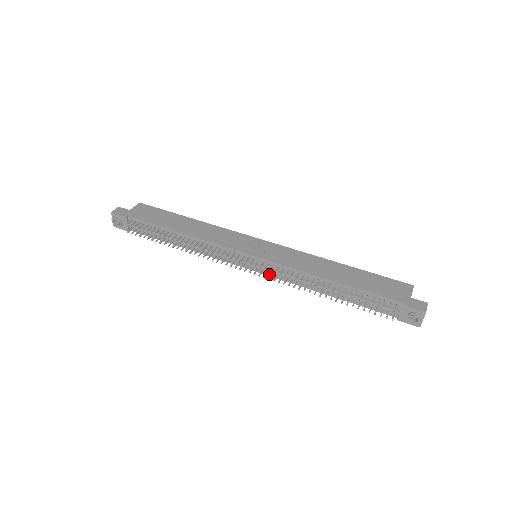
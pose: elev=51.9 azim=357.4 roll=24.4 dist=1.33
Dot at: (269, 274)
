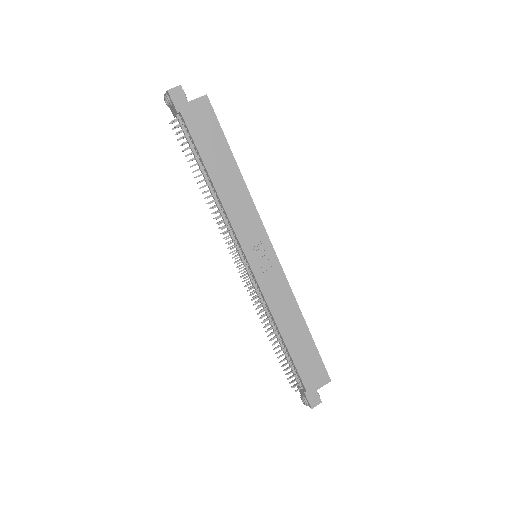
Dot at: occluded
